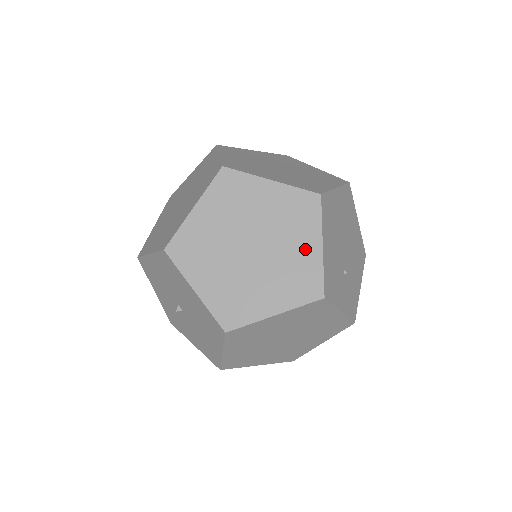
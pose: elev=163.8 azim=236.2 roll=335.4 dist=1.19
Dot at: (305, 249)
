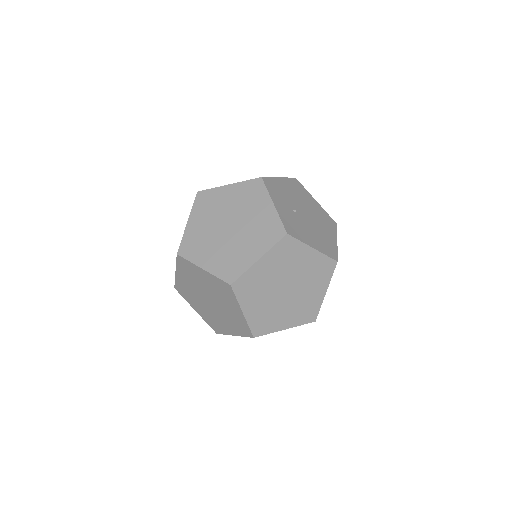
Dot at: occluded
